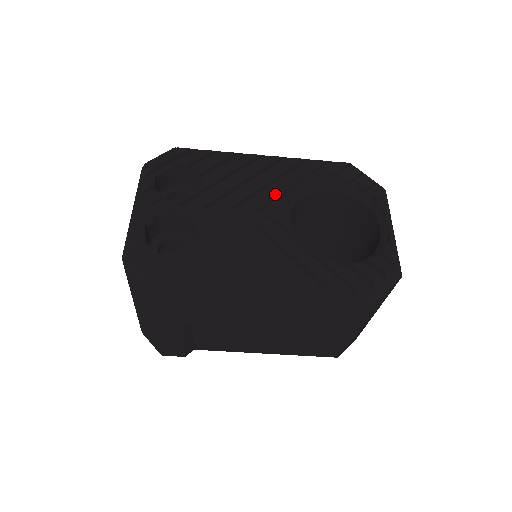
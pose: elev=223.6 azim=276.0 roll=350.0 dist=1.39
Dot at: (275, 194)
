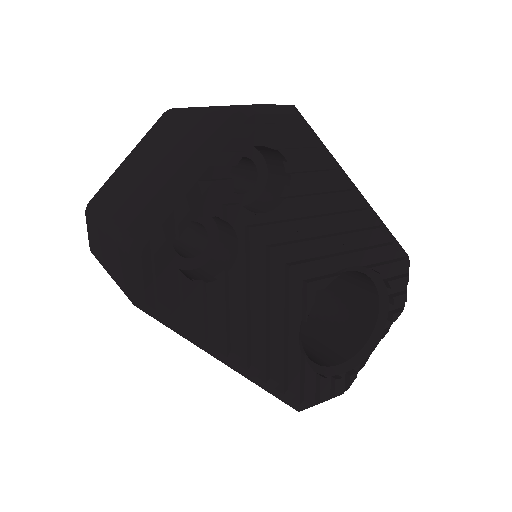
Dot at: (330, 265)
